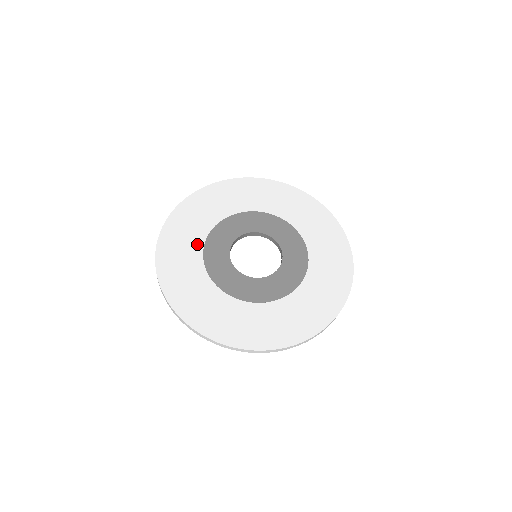
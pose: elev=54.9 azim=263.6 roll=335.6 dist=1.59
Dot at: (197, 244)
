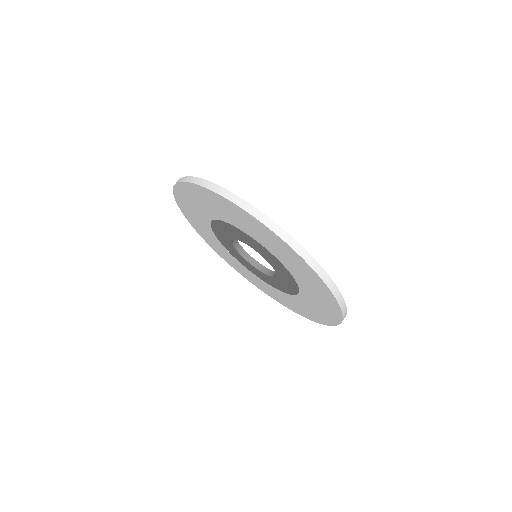
Dot at: occluded
